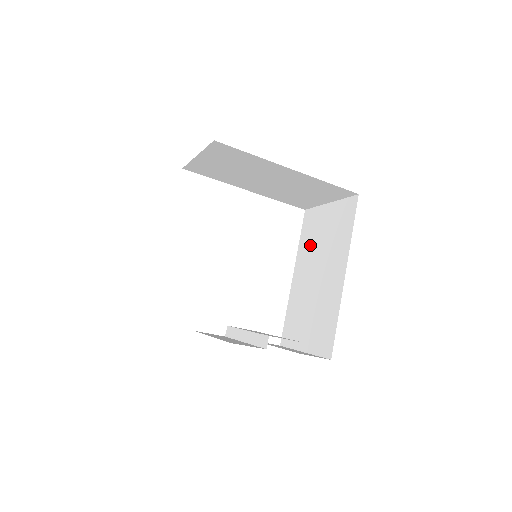
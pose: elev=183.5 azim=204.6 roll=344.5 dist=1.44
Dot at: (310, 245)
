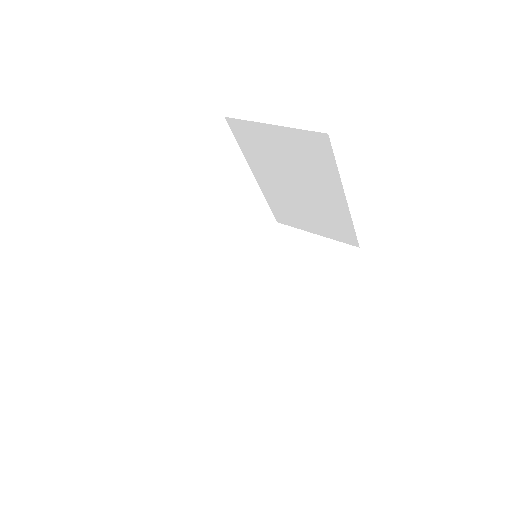
Dot at: (276, 262)
